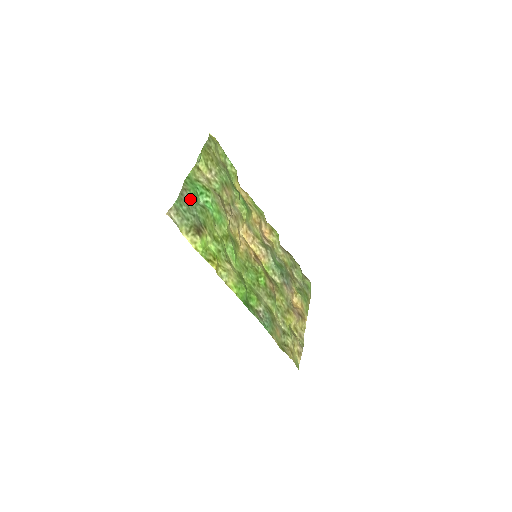
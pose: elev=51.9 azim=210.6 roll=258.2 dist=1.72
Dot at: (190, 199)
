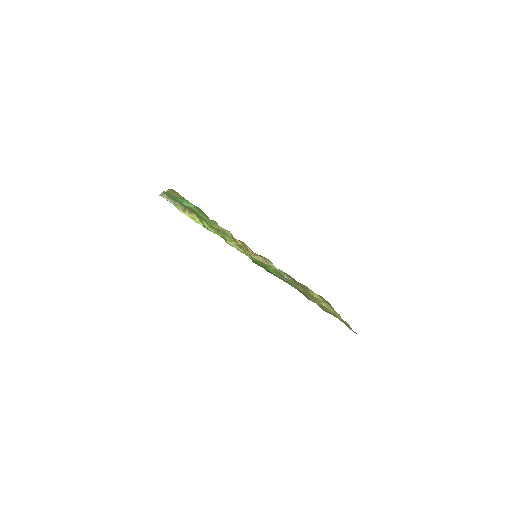
Dot at: occluded
